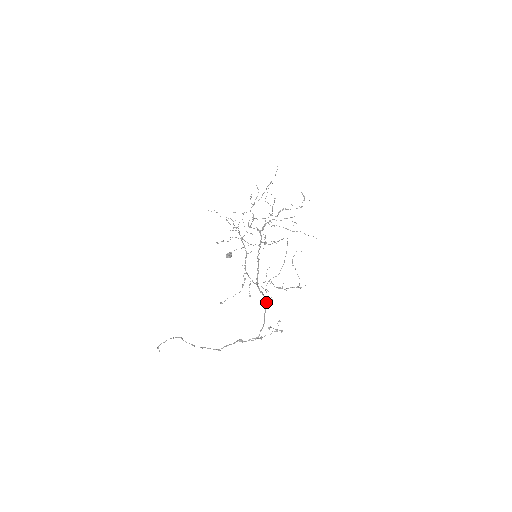
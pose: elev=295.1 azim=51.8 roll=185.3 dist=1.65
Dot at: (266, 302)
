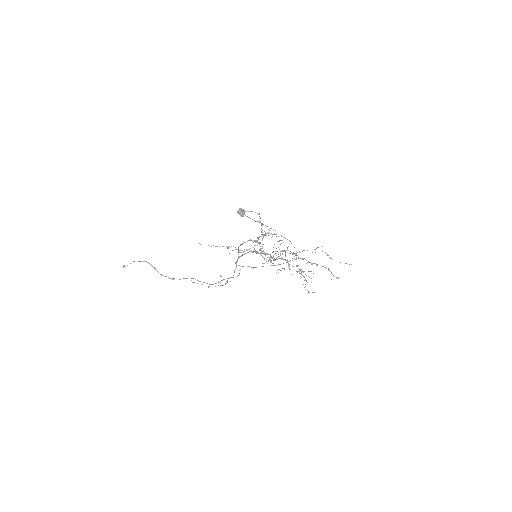
Dot at: occluded
